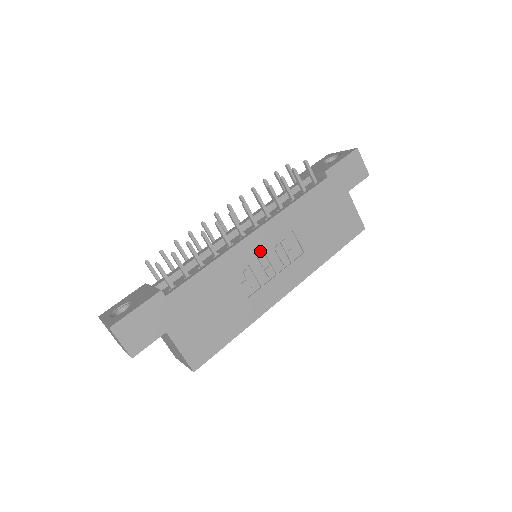
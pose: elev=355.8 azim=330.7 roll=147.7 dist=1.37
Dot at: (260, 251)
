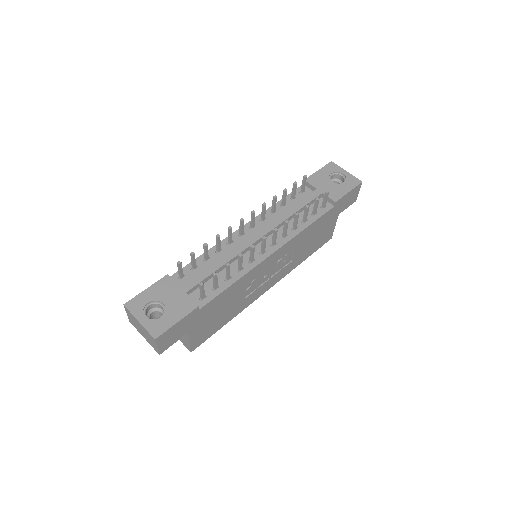
Dot at: (269, 266)
